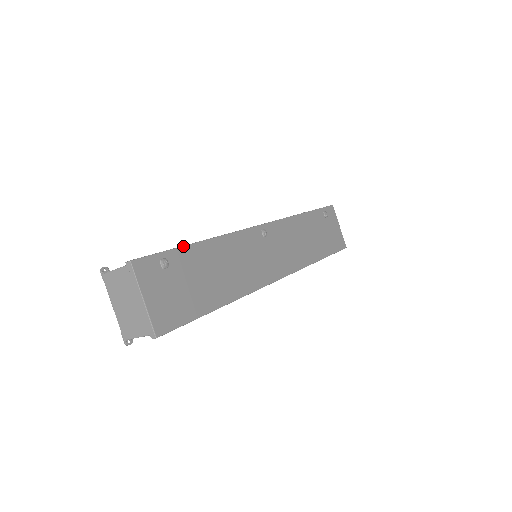
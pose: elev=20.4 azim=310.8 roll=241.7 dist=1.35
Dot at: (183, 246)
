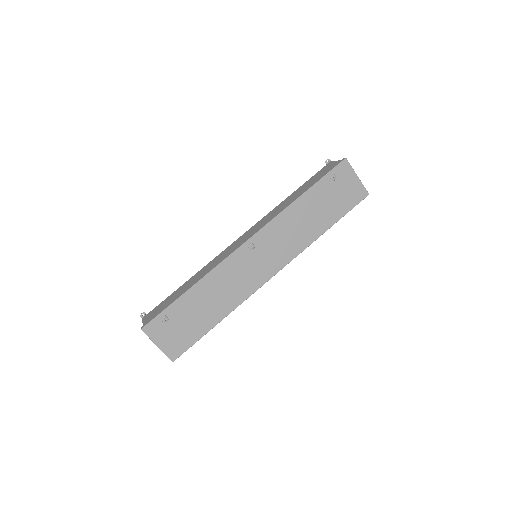
Dot at: (176, 300)
